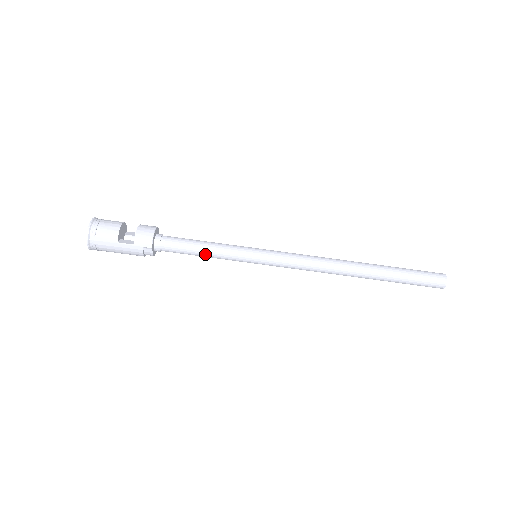
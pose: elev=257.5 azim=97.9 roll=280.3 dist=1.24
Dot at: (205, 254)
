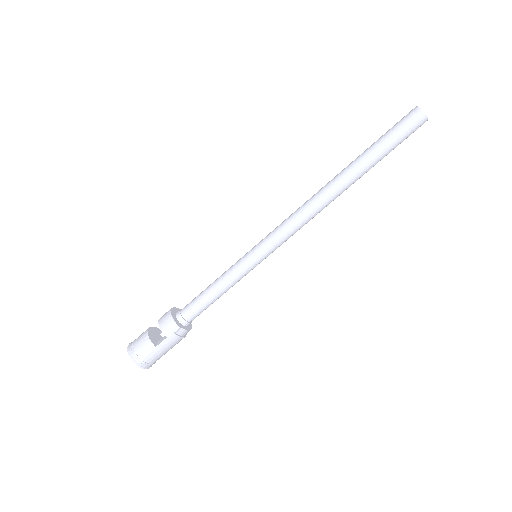
Dot at: (219, 293)
